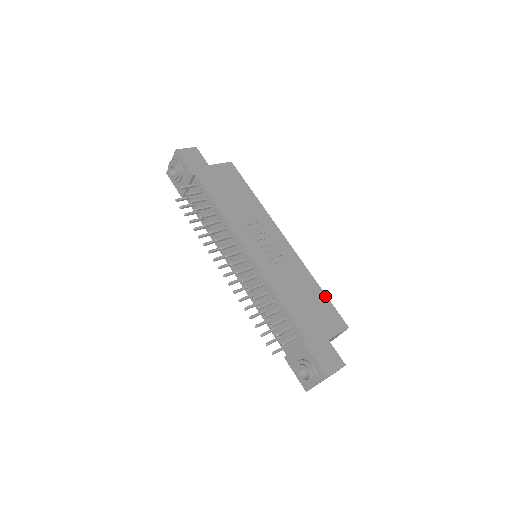
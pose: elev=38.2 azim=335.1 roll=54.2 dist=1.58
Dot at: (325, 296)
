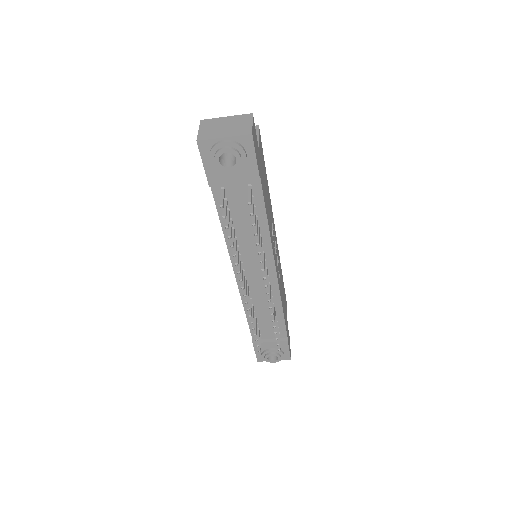
Dot at: occluded
